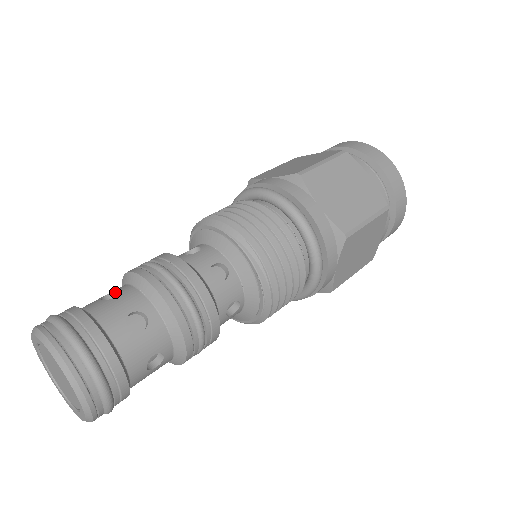
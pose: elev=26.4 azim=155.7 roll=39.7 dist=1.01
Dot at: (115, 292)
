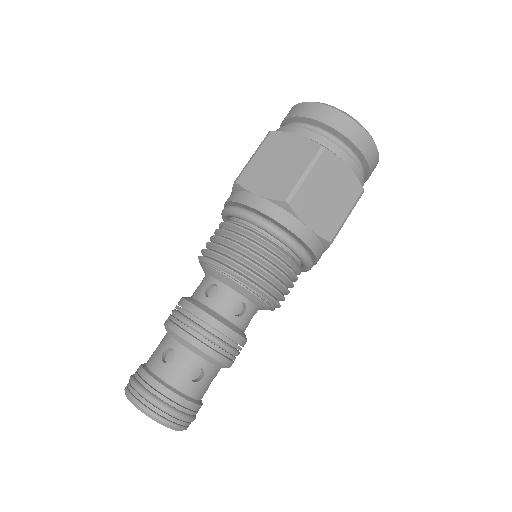
Dot at: occluded
